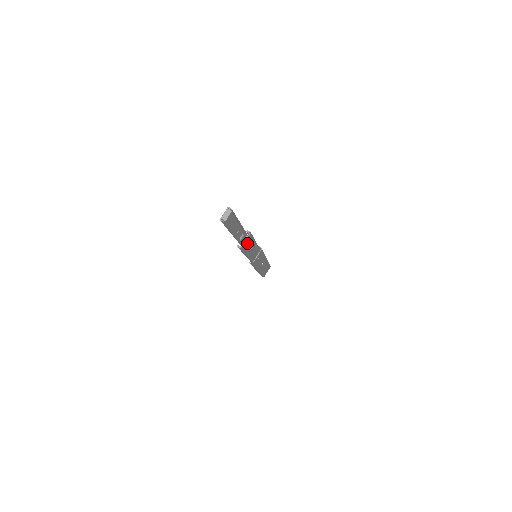
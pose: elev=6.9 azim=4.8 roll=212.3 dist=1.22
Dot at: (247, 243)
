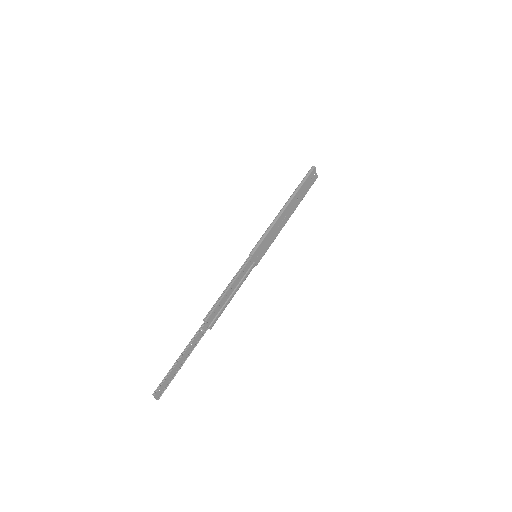
Dot at: (217, 310)
